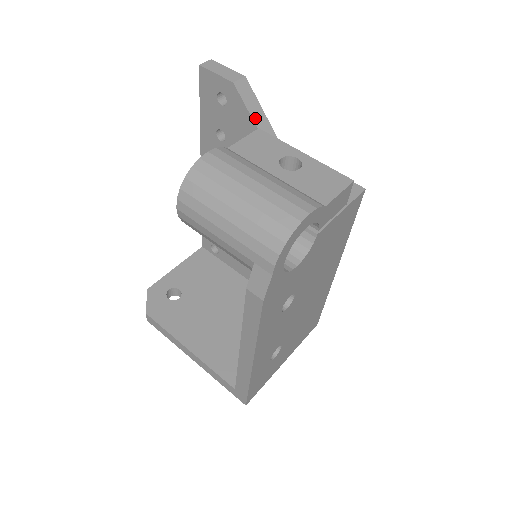
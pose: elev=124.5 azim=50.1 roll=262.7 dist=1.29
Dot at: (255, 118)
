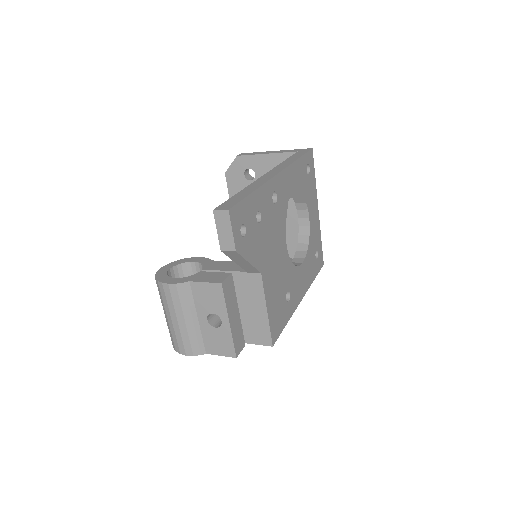
Dot at: (239, 263)
